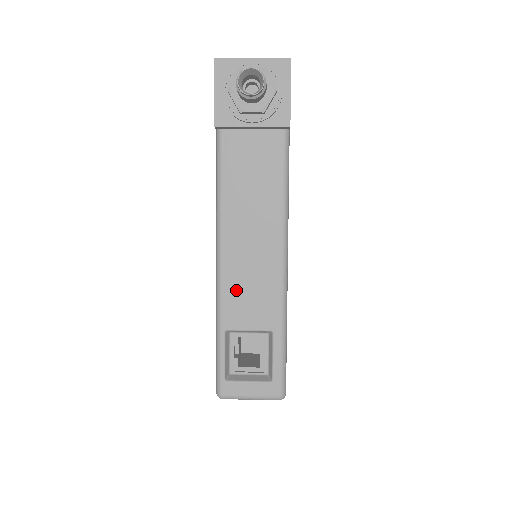
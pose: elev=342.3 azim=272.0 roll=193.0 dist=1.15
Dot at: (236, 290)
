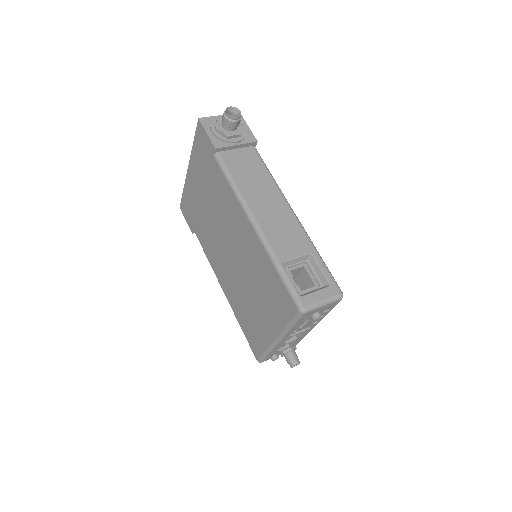
Dot at: (275, 235)
